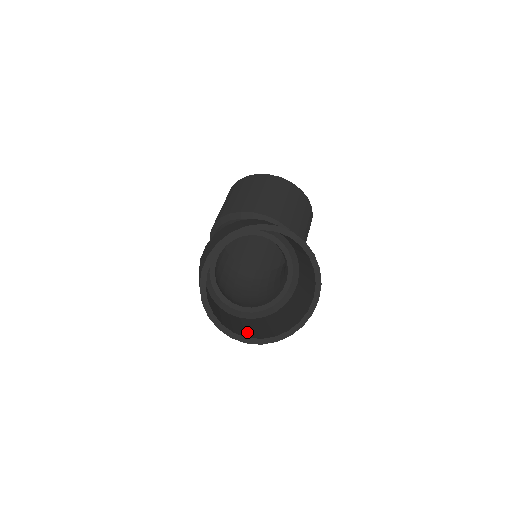
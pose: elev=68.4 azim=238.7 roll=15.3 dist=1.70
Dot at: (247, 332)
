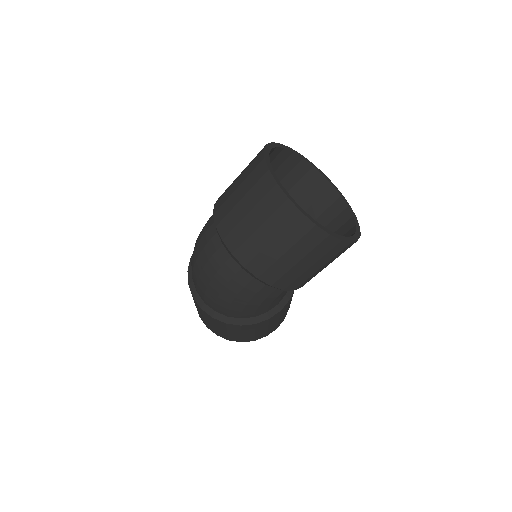
Dot at: occluded
